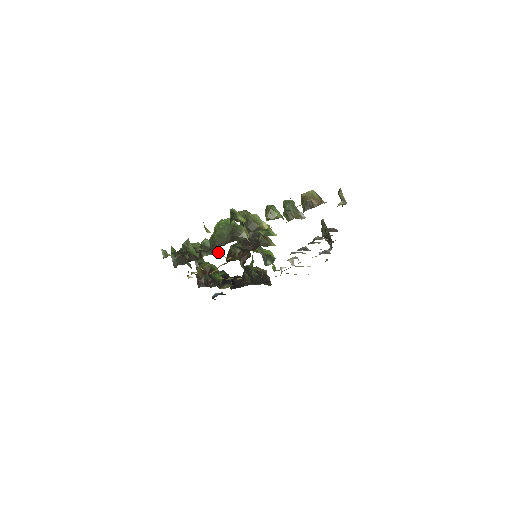
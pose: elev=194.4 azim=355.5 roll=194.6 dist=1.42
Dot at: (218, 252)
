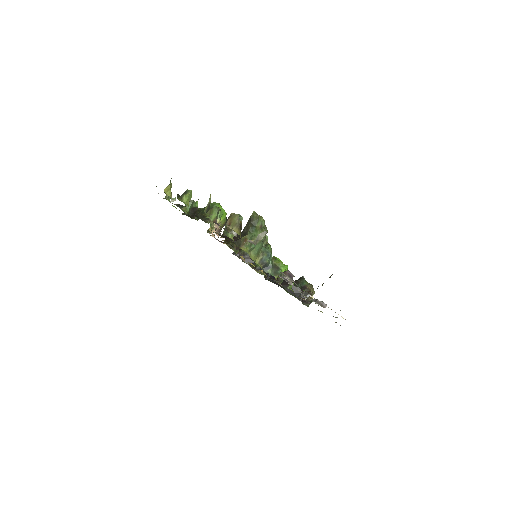
Dot at: occluded
